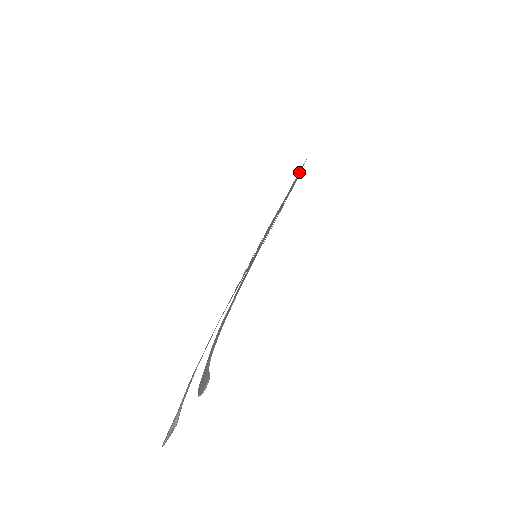
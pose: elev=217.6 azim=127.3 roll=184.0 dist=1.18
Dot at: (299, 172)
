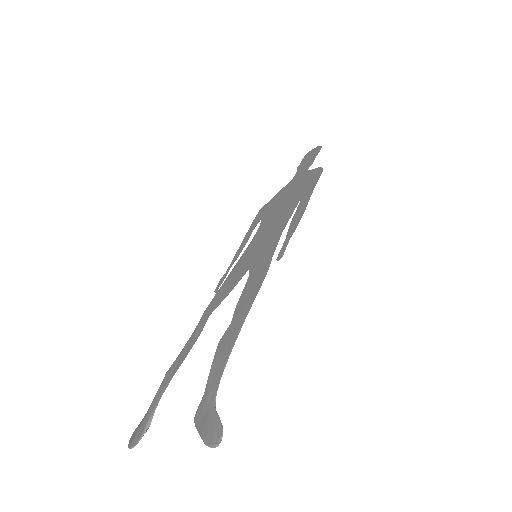
Dot at: (311, 161)
